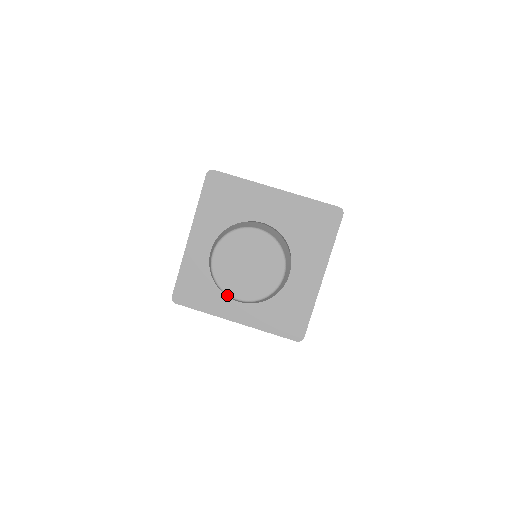
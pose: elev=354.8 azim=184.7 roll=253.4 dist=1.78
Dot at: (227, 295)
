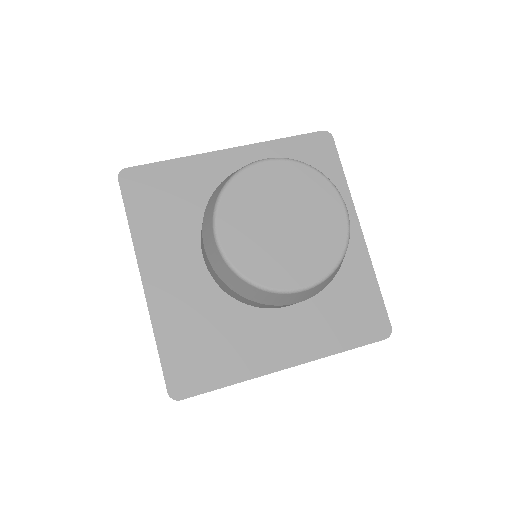
Dot at: (213, 217)
